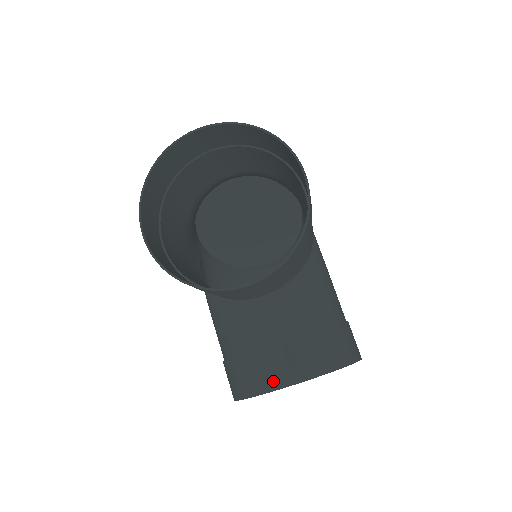
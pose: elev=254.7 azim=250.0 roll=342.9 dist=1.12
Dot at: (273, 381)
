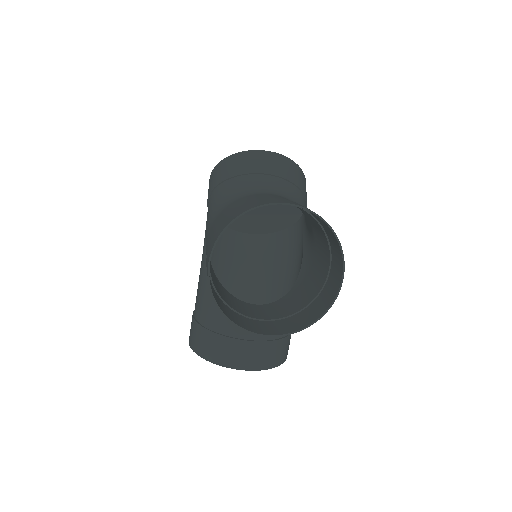
Dot at: (232, 362)
